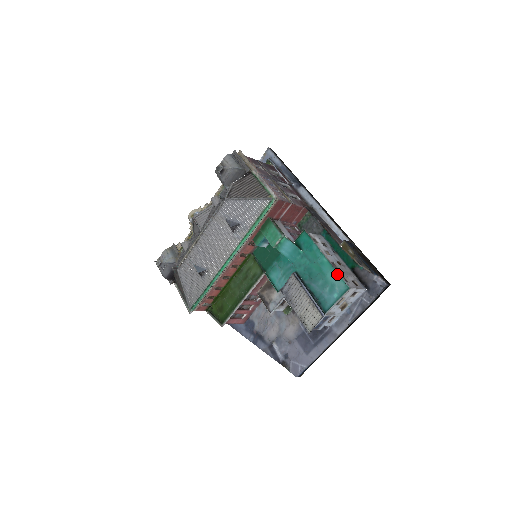
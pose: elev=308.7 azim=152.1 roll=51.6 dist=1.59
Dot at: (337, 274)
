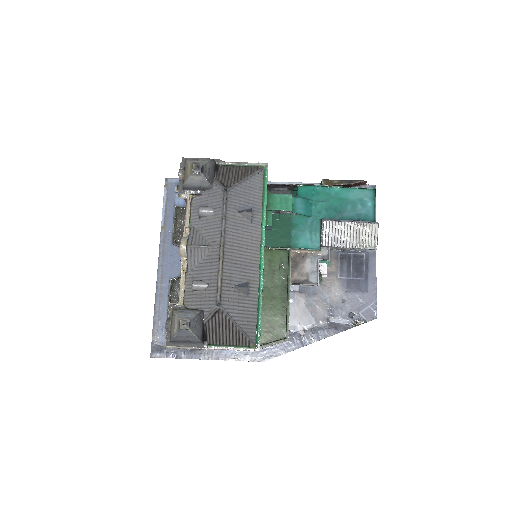
Dot at: (356, 189)
